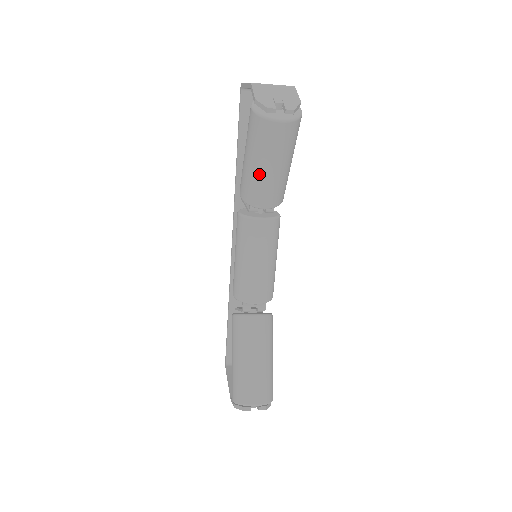
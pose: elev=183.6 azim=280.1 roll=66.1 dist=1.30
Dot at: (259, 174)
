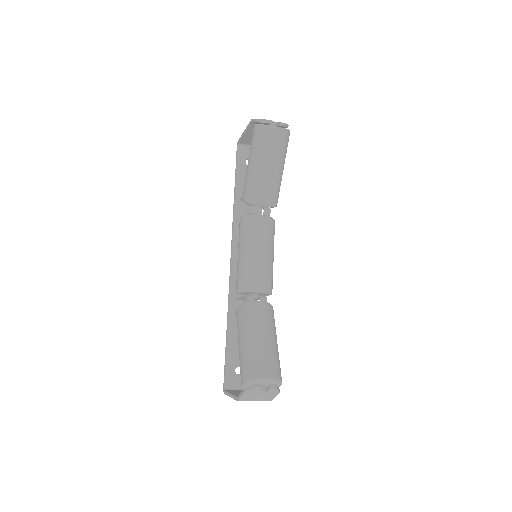
Dot at: (261, 173)
